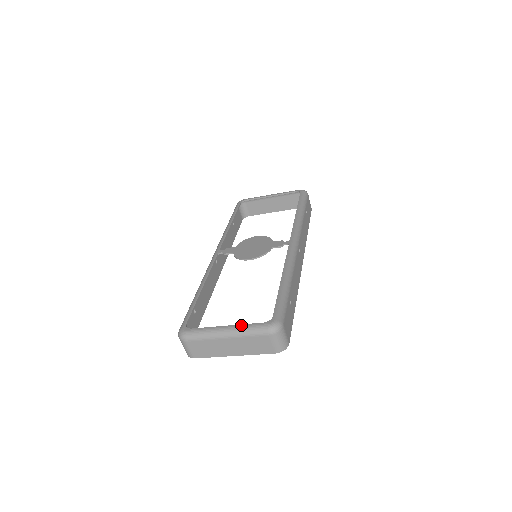
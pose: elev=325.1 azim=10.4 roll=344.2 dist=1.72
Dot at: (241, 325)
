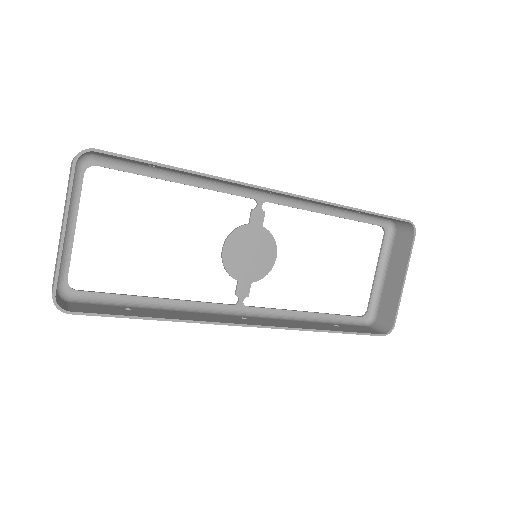
Dot at: (77, 205)
